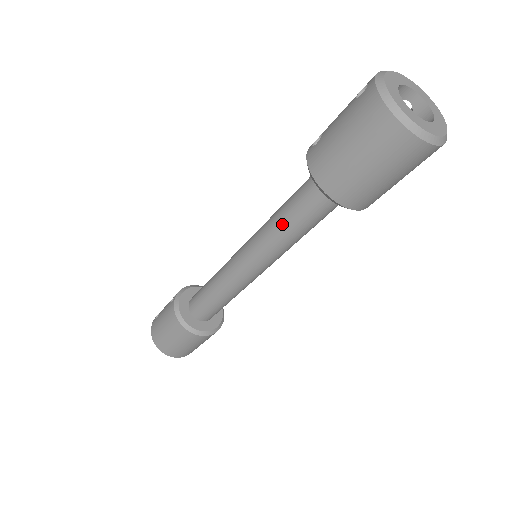
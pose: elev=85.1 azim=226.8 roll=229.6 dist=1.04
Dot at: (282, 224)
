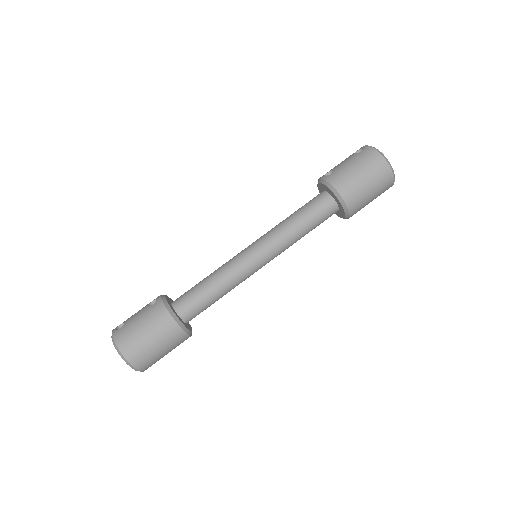
Dot at: (296, 224)
